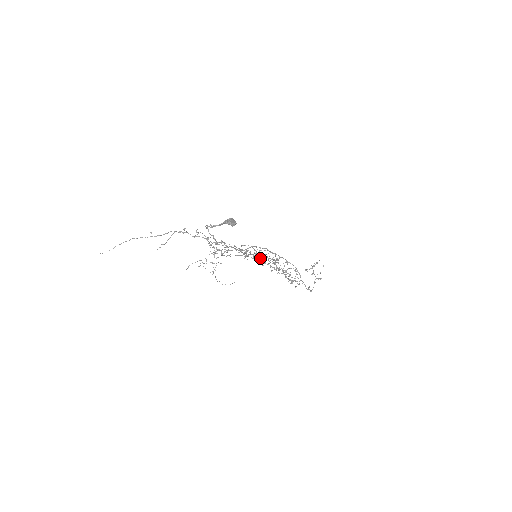
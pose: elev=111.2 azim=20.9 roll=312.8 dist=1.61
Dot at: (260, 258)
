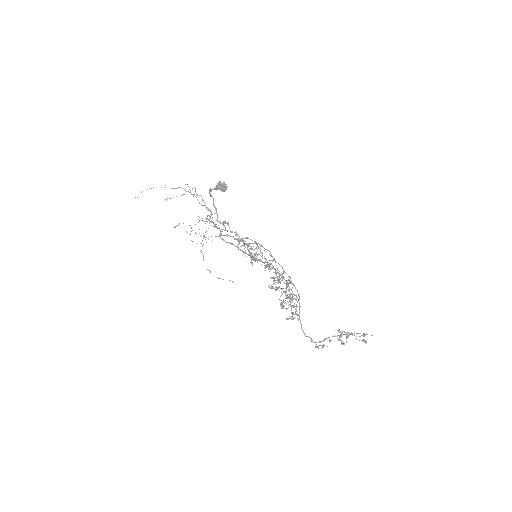
Dot at: (248, 250)
